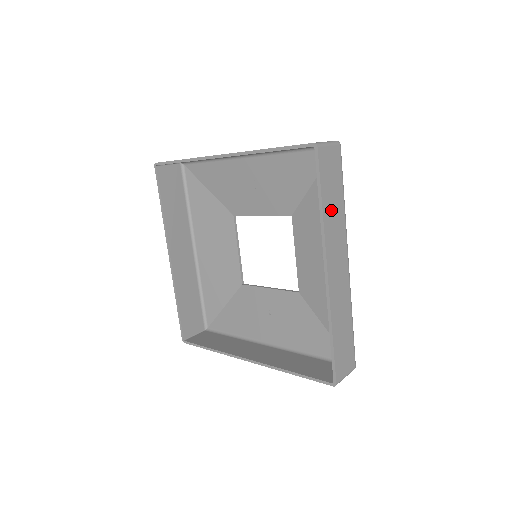
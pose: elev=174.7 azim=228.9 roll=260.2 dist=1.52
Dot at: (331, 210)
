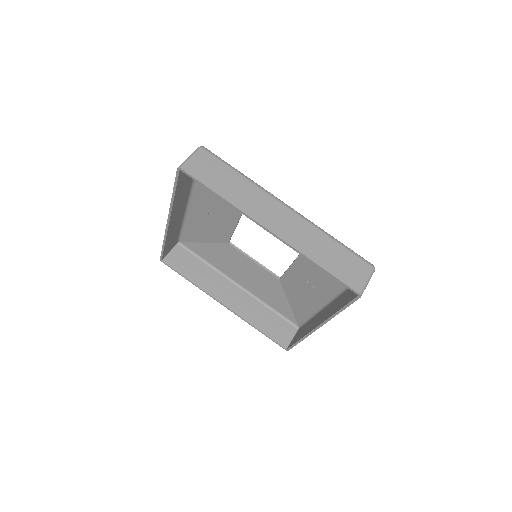
Dot at: (233, 191)
